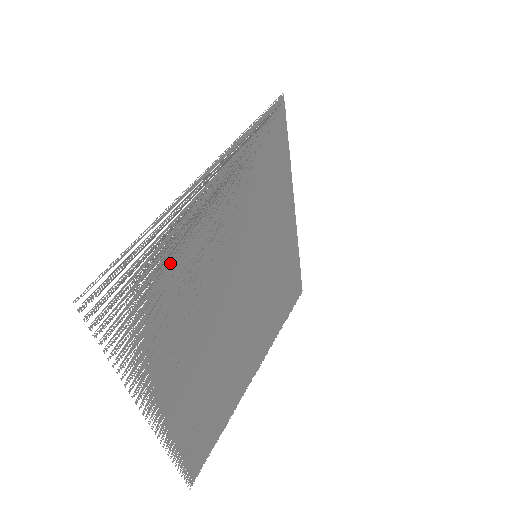
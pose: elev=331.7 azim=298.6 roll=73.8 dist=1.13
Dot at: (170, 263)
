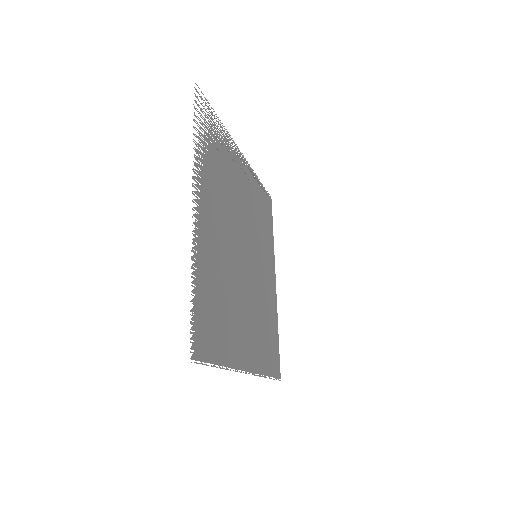
Dot at: (224, 152)
